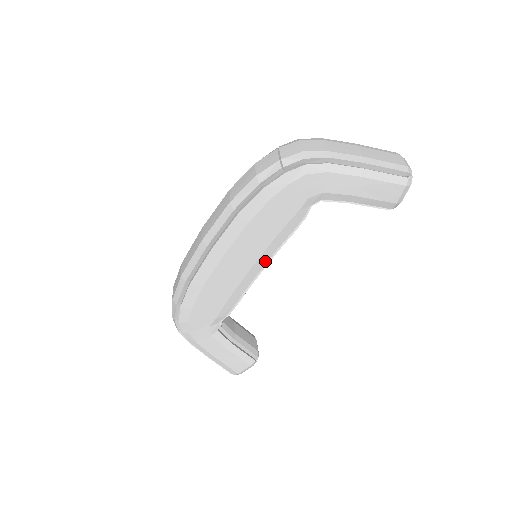
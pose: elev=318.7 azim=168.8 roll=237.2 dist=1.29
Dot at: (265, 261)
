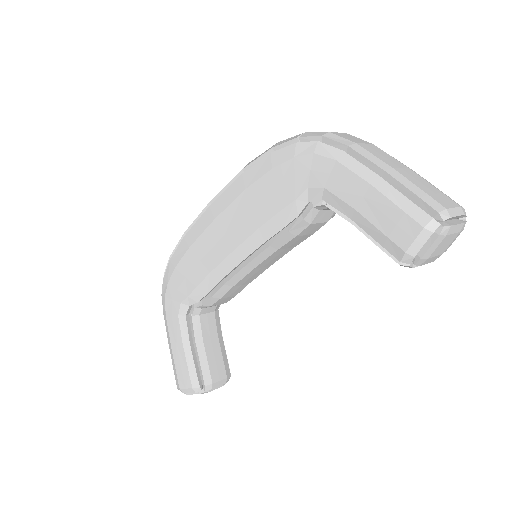
Dot at: (248, 253)
